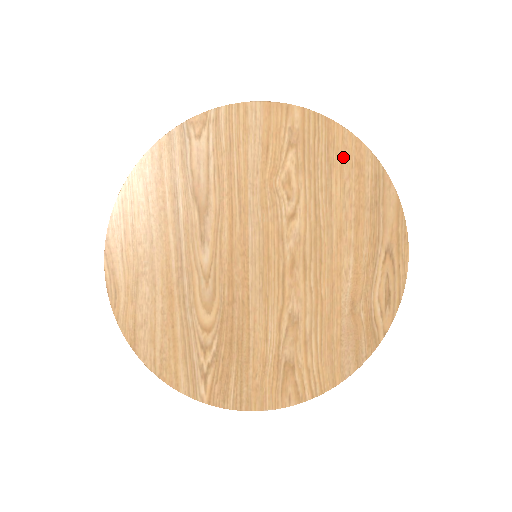
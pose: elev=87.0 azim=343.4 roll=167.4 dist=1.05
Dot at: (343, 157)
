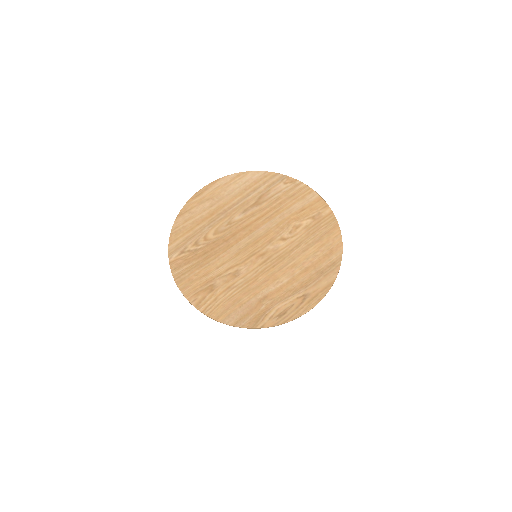
Dot at: (328, 242)
